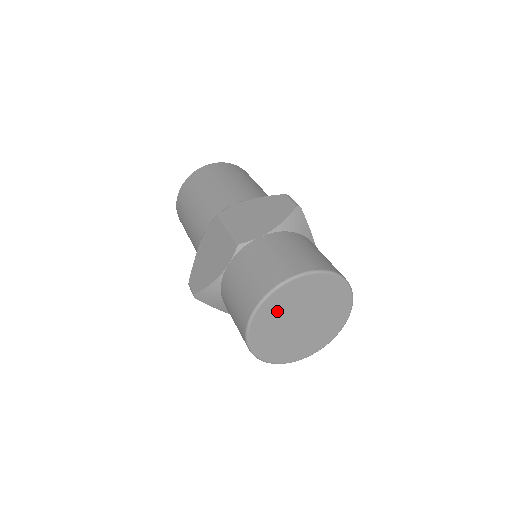
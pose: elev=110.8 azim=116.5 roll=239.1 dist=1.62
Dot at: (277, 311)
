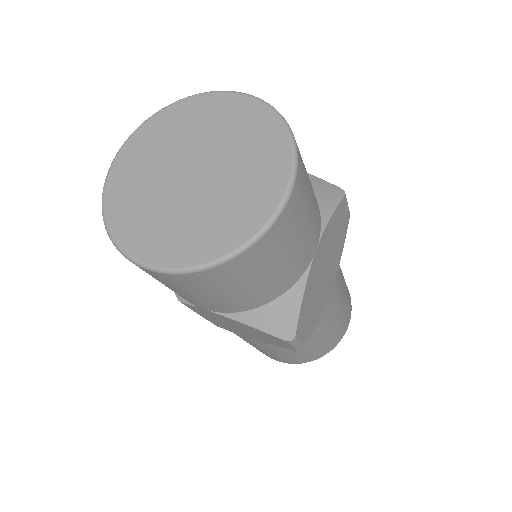
Dot at: (182, 127)
